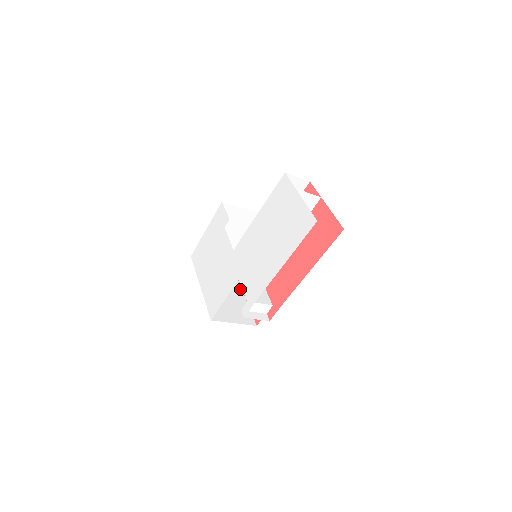
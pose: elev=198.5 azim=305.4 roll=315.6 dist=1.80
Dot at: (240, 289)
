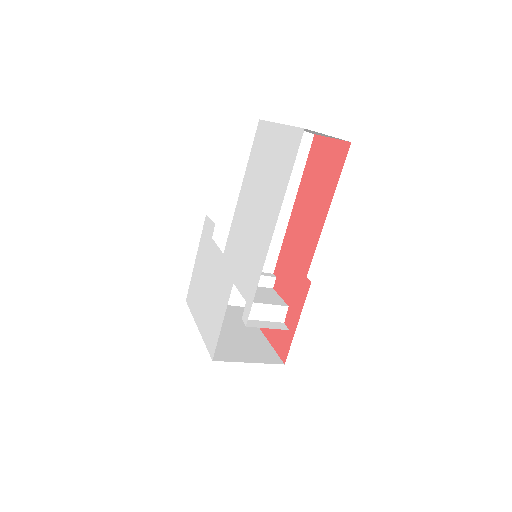
Dot at: (257, 328)
